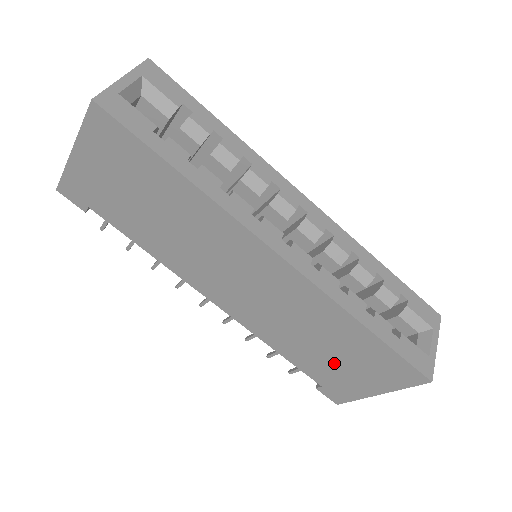
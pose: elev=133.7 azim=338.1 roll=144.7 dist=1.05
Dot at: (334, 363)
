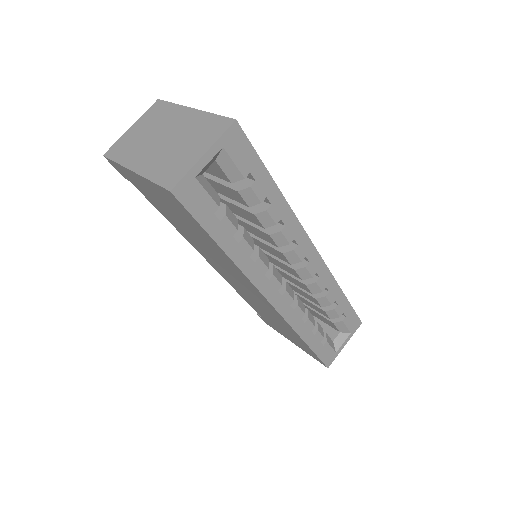
Dot at: (276, 325)
